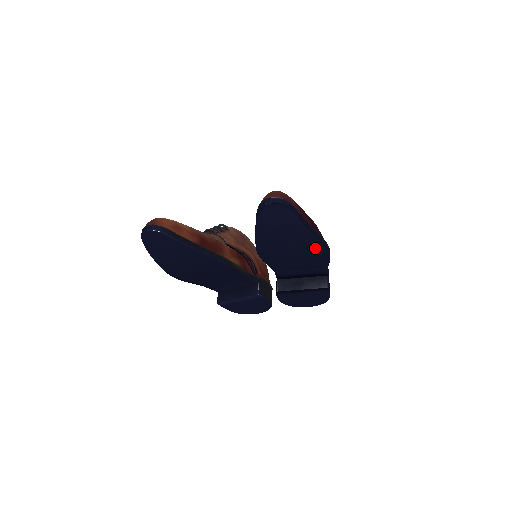
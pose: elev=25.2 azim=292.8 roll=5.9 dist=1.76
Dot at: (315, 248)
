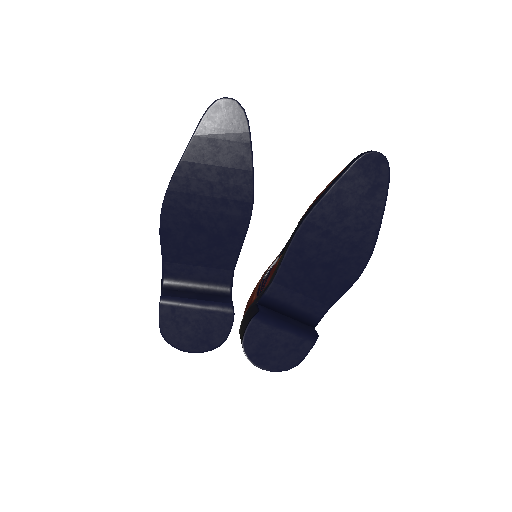
Dot at: (361, 251)
